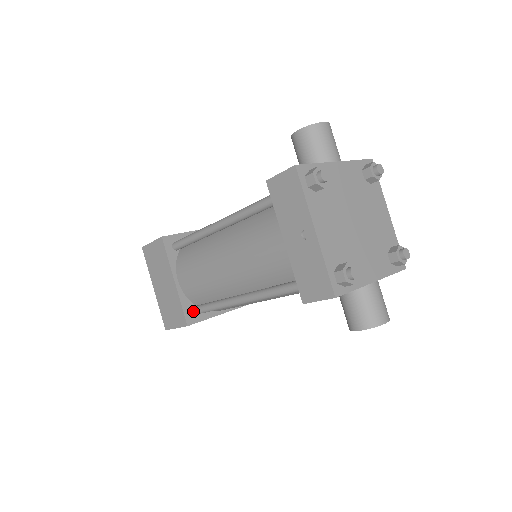
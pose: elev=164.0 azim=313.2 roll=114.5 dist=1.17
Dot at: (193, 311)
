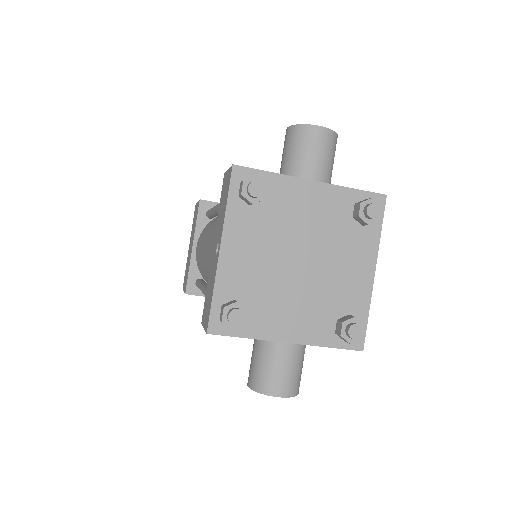
Dot at: (196, 283)
